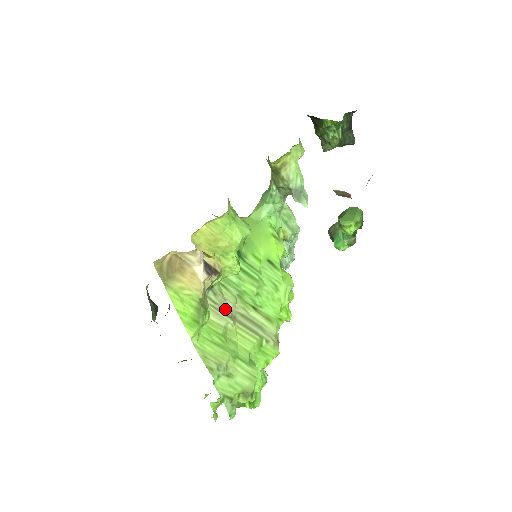
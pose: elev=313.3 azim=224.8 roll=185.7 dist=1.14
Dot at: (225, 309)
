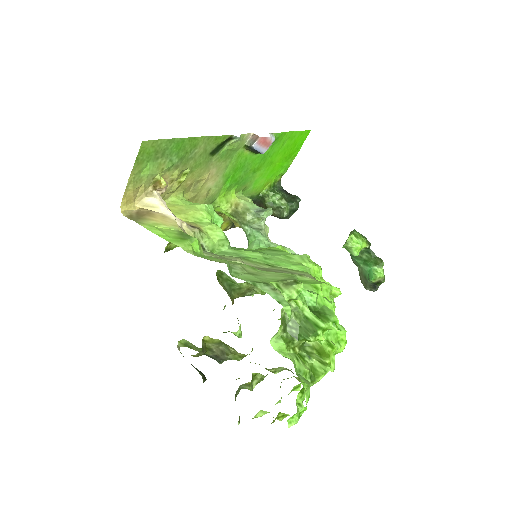
Dot at: (228, 259)
